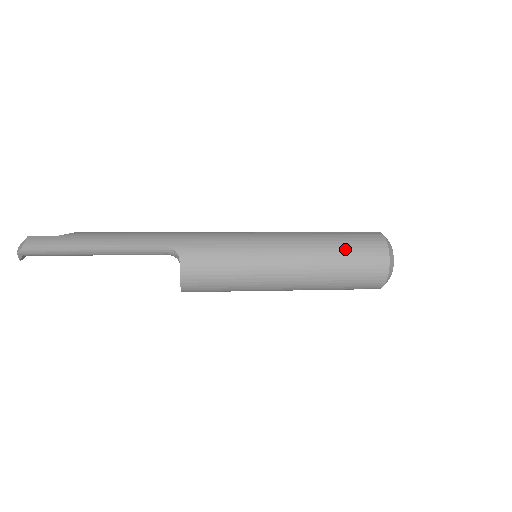
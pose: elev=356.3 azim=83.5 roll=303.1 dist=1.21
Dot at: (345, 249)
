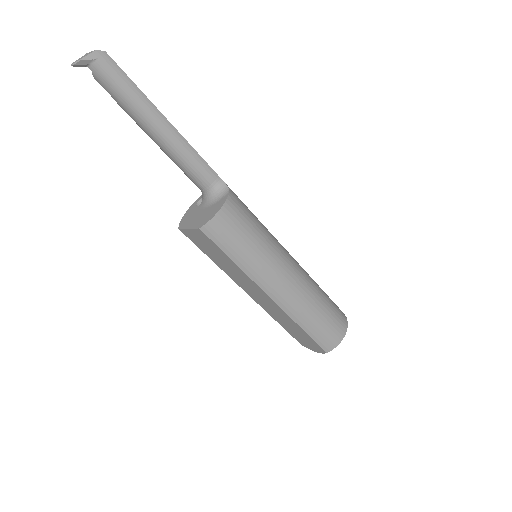
Dot at: occluded
